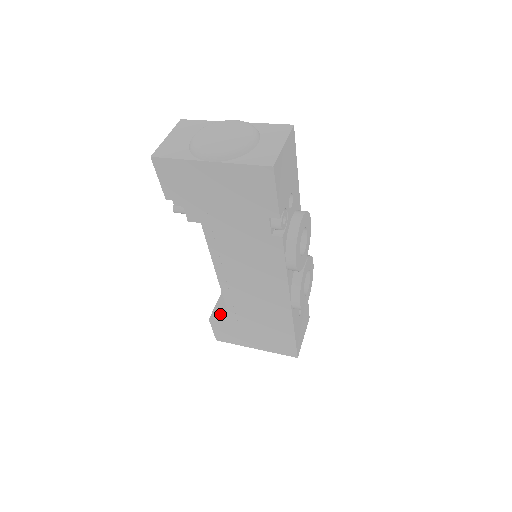
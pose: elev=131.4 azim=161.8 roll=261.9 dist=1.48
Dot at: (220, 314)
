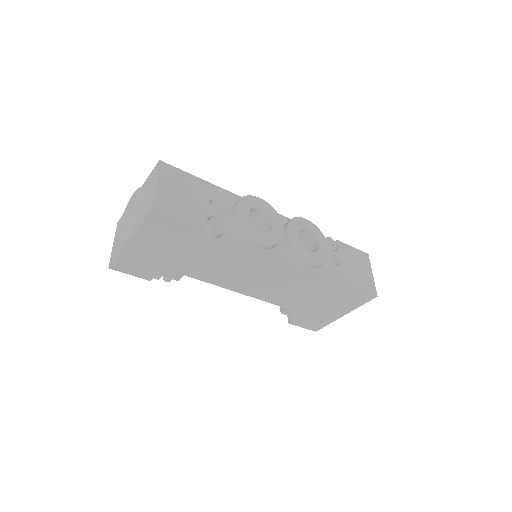
Dot at: (287, 314)
